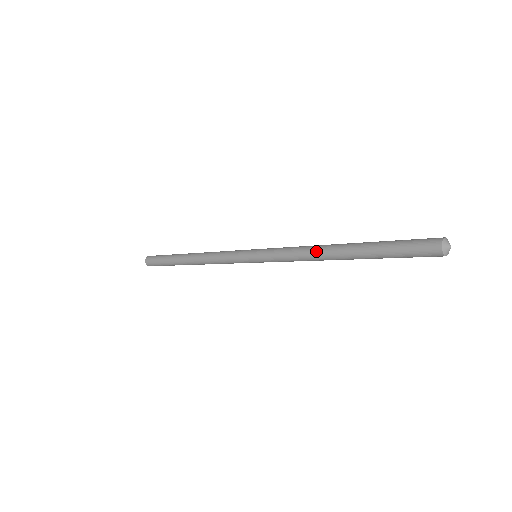
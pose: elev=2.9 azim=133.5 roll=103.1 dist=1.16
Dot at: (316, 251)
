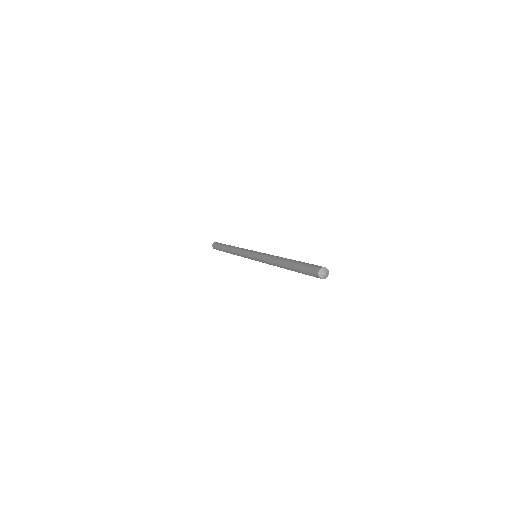
Dot at: (276, 259)
